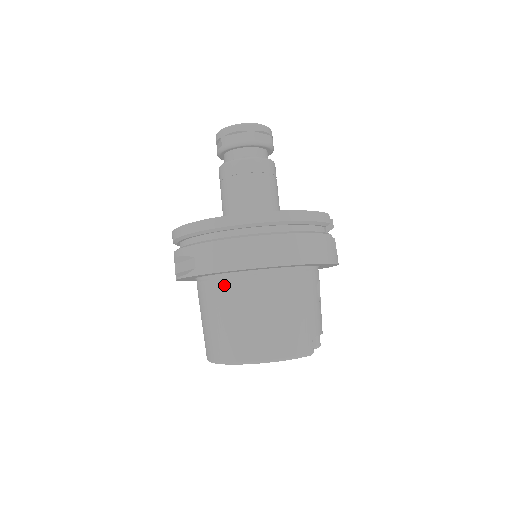
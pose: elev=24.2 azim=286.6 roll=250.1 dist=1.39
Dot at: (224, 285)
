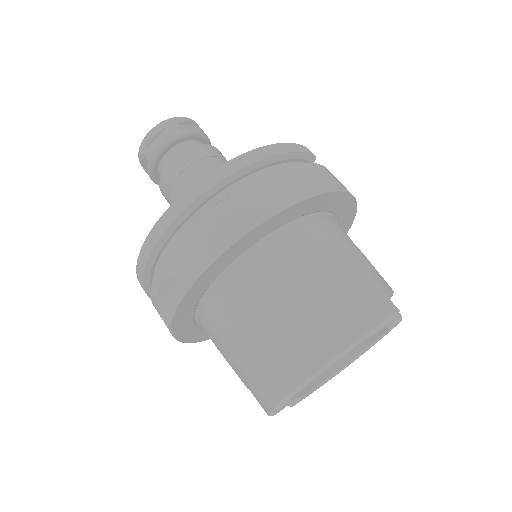
Dot at: (230, 288)
